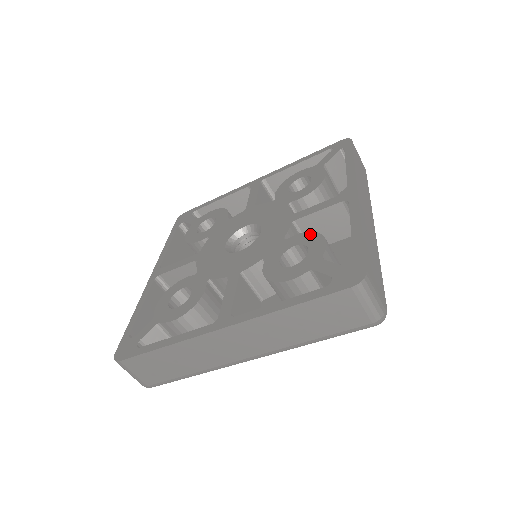
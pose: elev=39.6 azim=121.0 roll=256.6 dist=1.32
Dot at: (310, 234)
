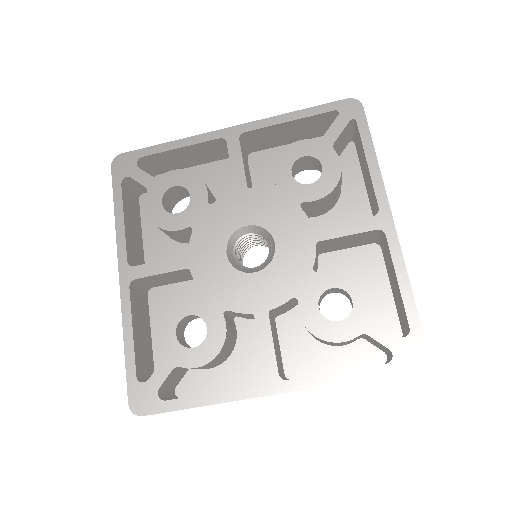
Dot at: (348, 275)
